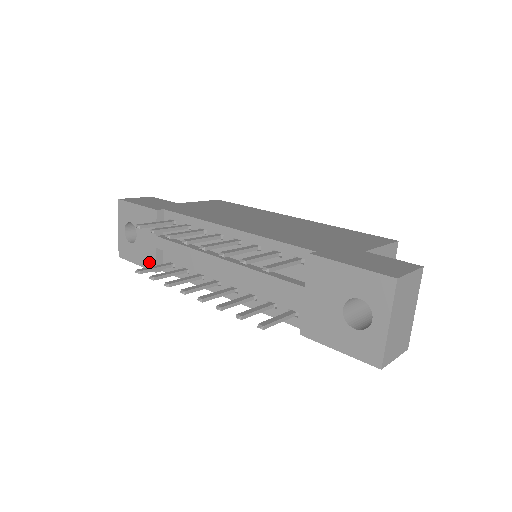
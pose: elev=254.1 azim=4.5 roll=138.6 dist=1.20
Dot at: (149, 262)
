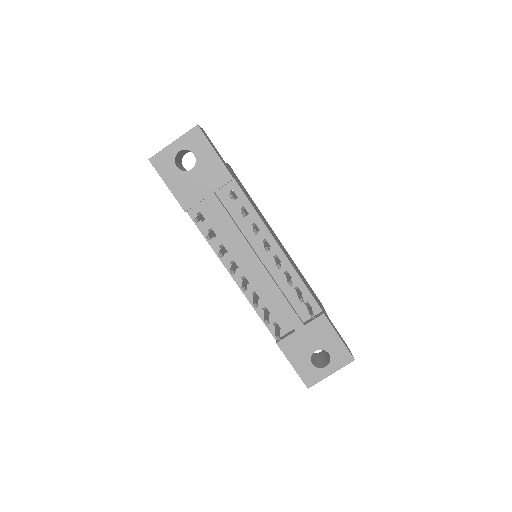
Dot at: (185, 199)
